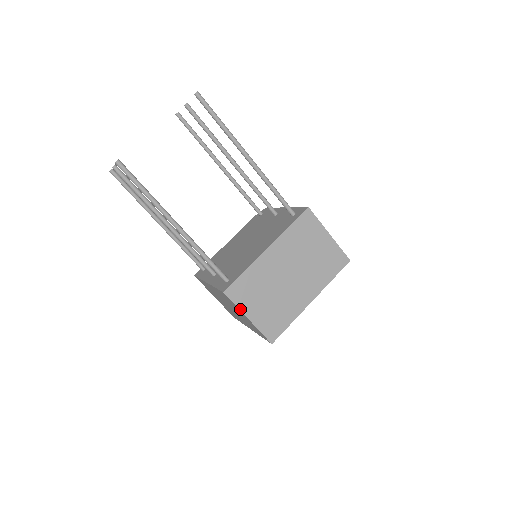
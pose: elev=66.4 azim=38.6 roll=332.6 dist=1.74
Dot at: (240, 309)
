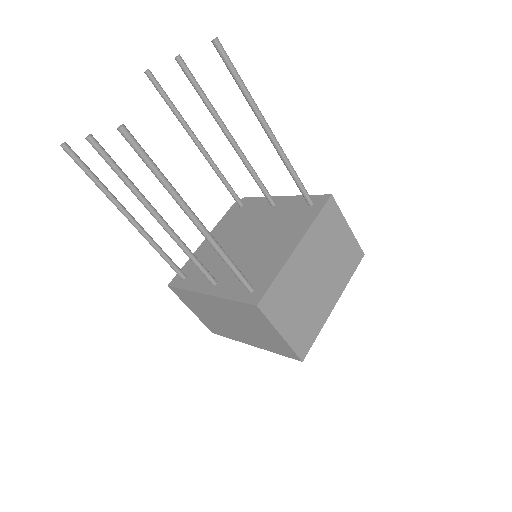
Dot at: (273, 324)
